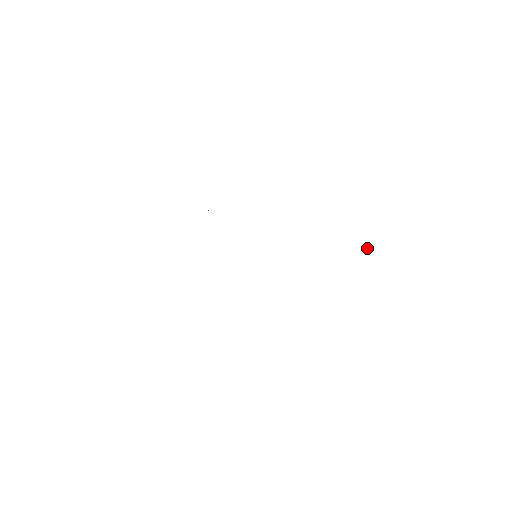
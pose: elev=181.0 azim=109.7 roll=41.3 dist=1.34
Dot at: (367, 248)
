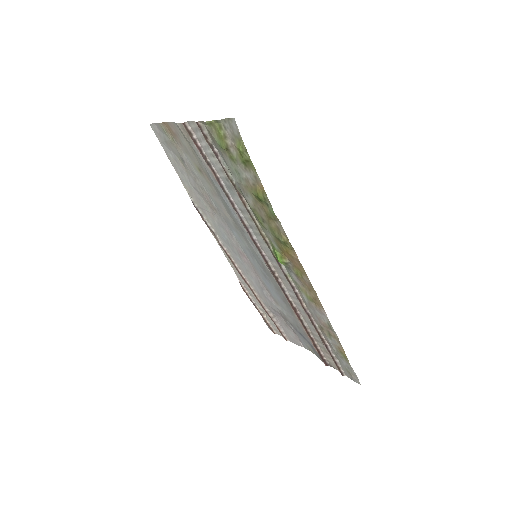
Dot at: (300, 342)
